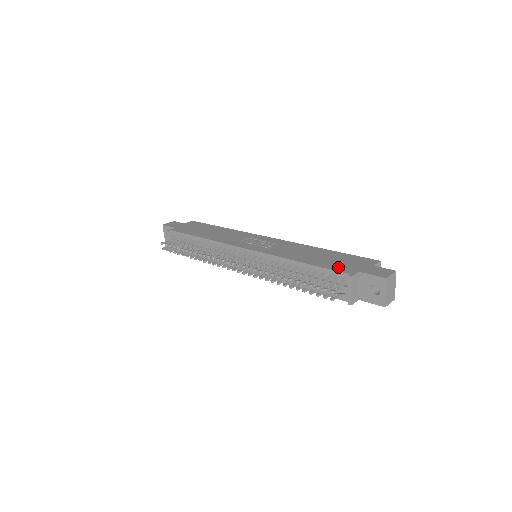
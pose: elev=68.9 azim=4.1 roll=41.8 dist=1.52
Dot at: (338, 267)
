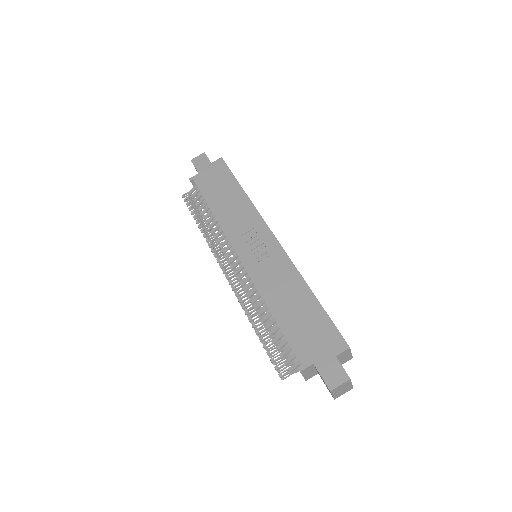
Dot at: (299, 344)
